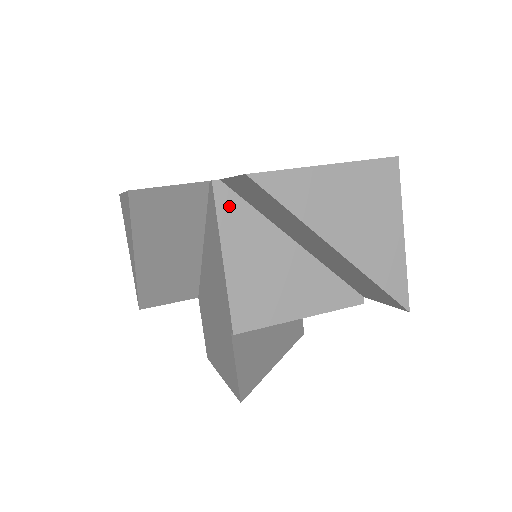
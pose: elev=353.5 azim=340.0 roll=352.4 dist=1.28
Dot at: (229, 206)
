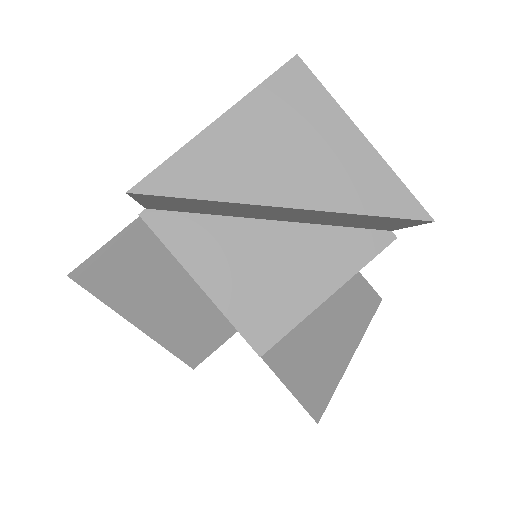
Dot at: (172, 229)
